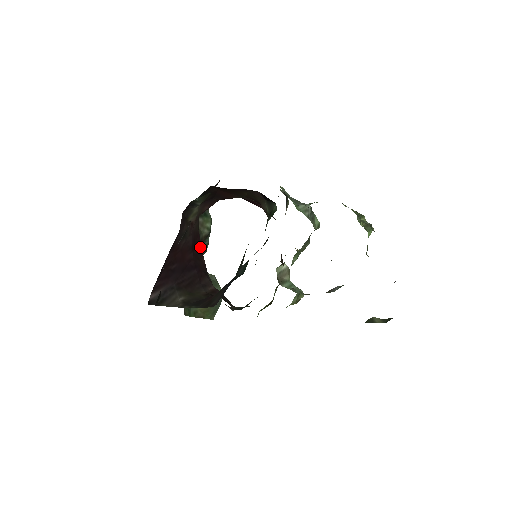
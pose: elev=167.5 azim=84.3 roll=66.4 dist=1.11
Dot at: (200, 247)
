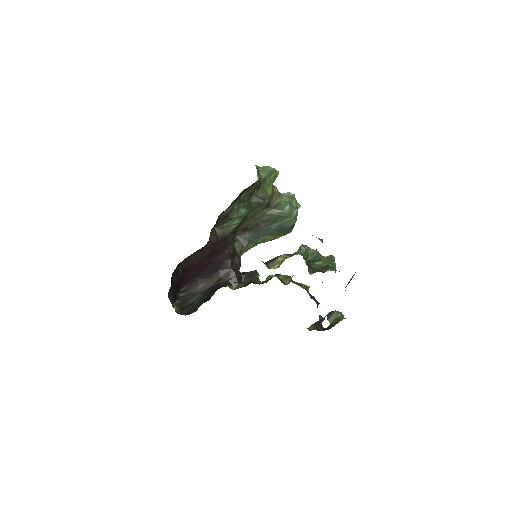
Dot at: (222, 246)
